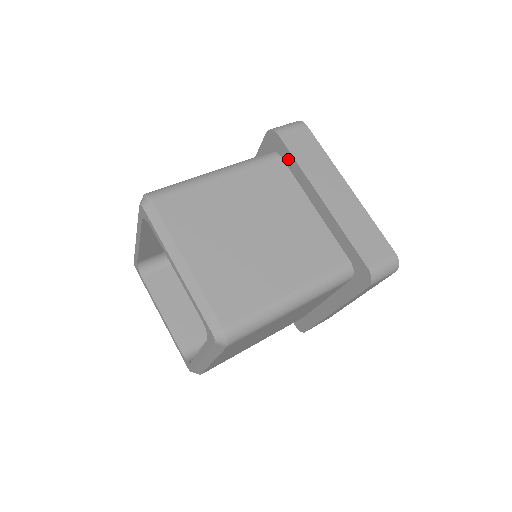
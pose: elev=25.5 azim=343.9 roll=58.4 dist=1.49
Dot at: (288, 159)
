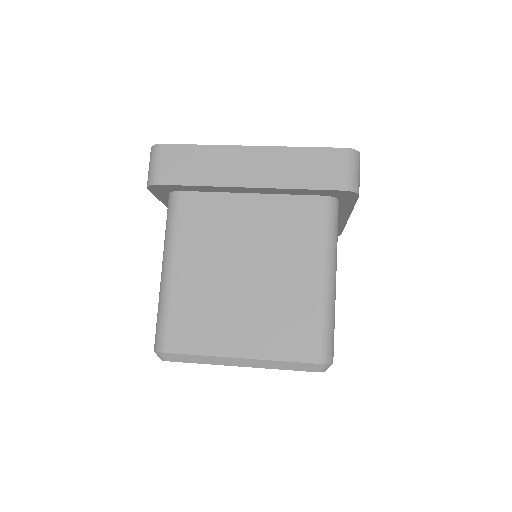
Dot at: (189, 189)
